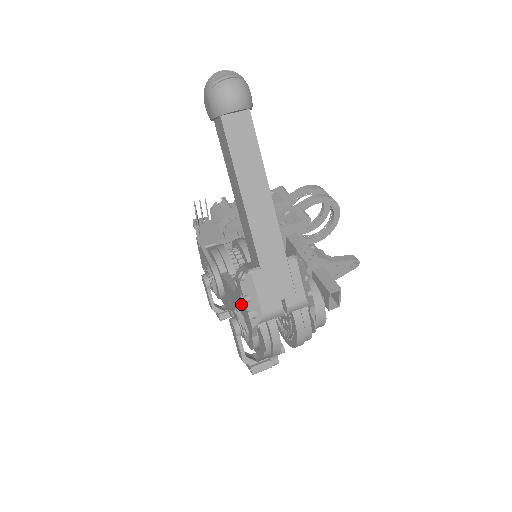
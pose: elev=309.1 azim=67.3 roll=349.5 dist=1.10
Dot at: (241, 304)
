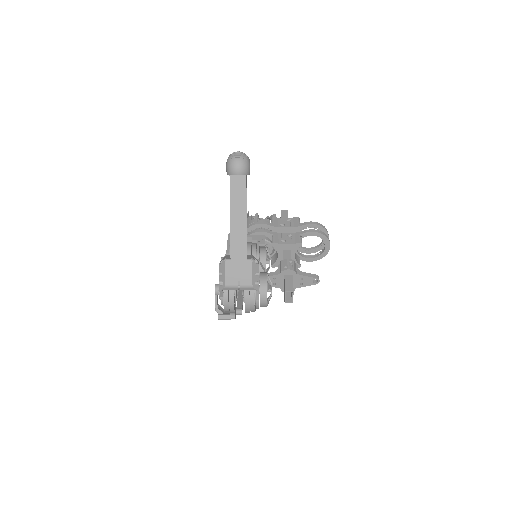
Dot at: occluded
